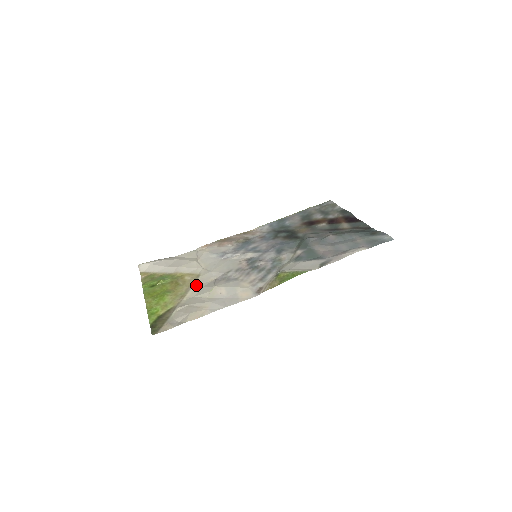
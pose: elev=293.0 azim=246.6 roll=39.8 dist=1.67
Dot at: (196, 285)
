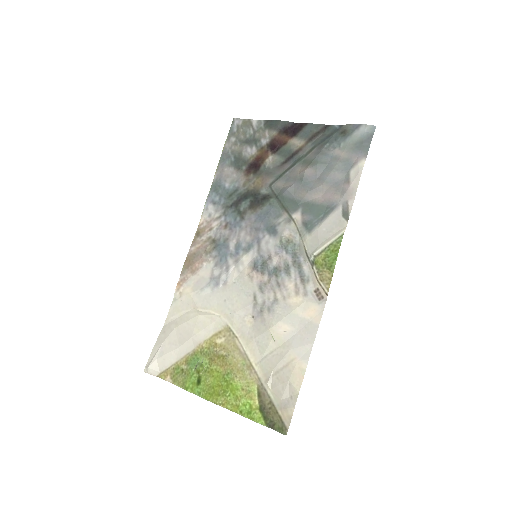
Dot at: (244, 342)
